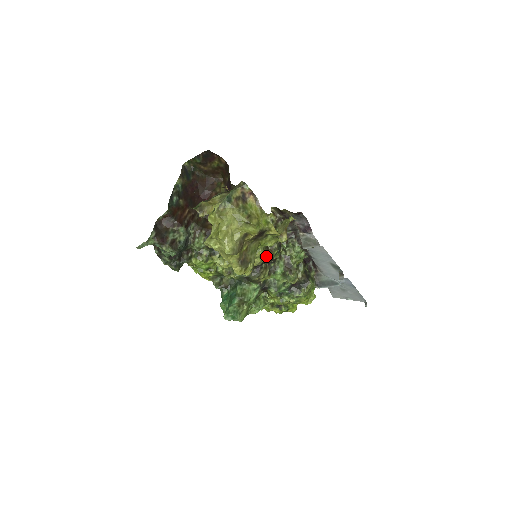
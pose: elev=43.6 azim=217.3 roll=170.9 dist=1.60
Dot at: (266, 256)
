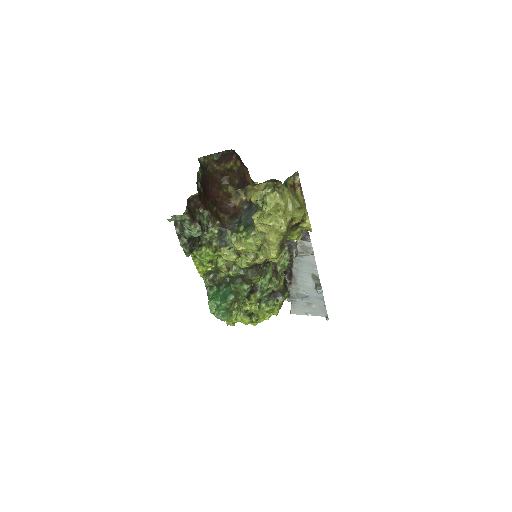
Dot at: occluded
